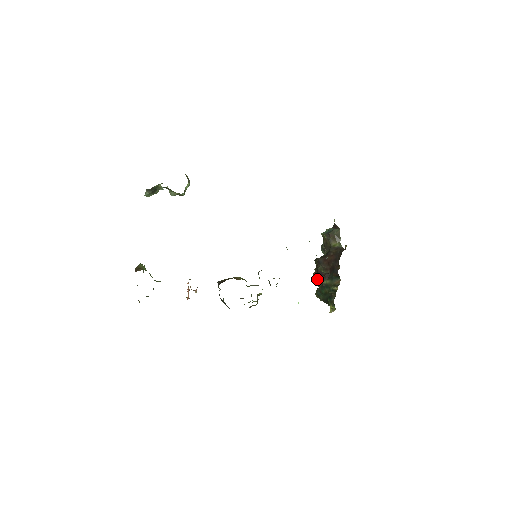
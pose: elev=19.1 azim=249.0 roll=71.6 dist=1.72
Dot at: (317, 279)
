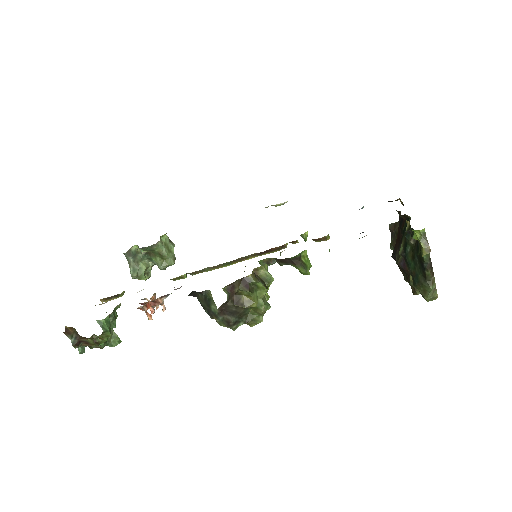
Dot at: (409, 278)
